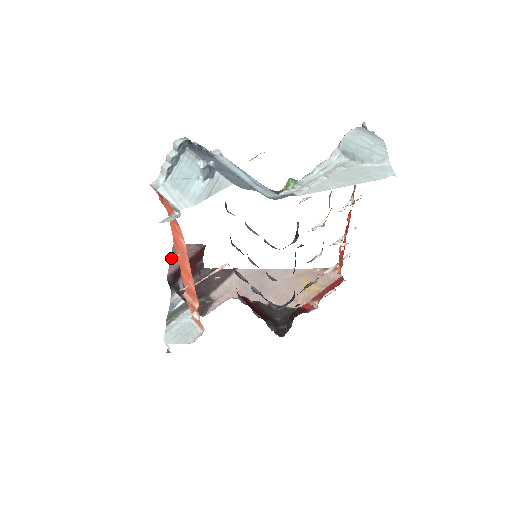
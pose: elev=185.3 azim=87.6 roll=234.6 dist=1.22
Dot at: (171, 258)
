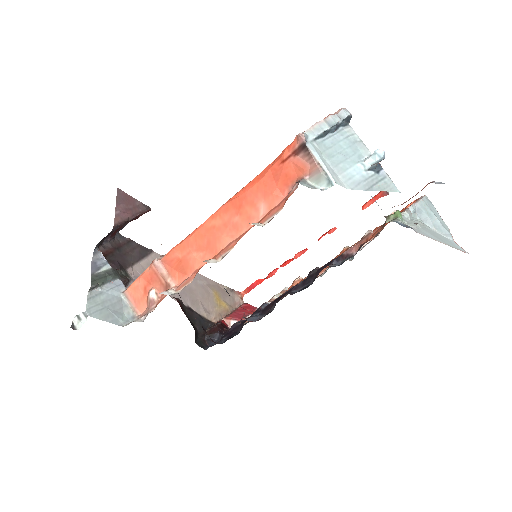
Dot at: (253, 224)
